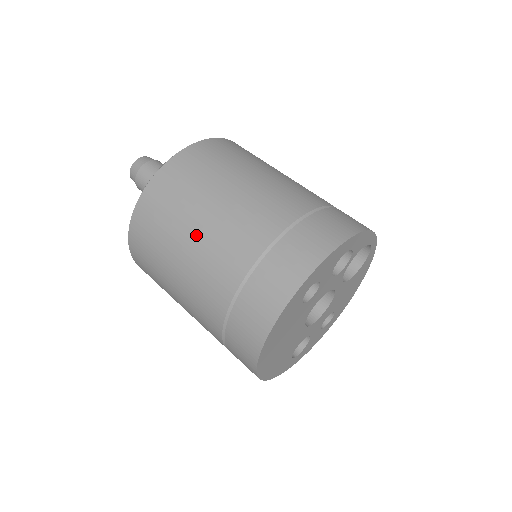
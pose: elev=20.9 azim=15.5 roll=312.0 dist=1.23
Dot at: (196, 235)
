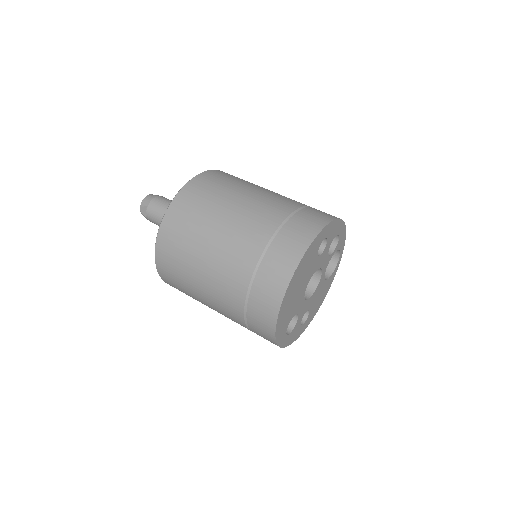
Dot at: (239, 202)
